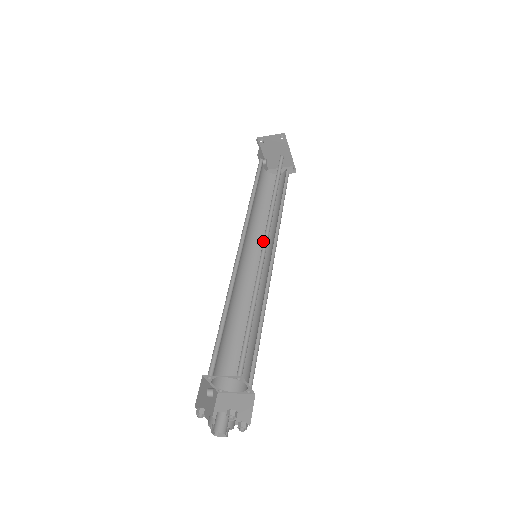
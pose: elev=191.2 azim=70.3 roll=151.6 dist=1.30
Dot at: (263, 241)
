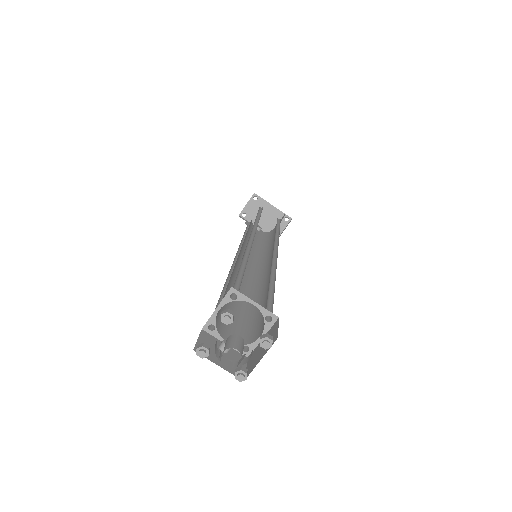
Dot at: (251, 237)
